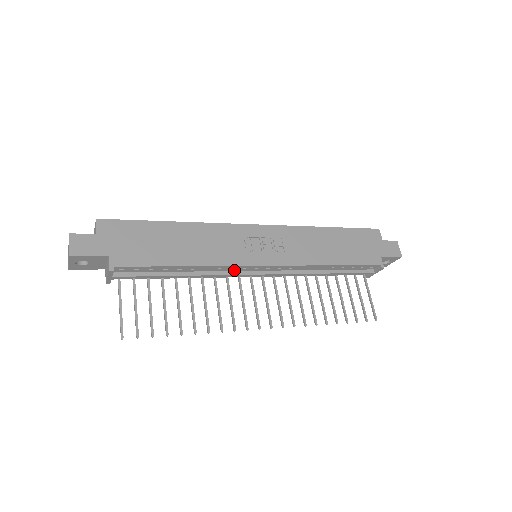
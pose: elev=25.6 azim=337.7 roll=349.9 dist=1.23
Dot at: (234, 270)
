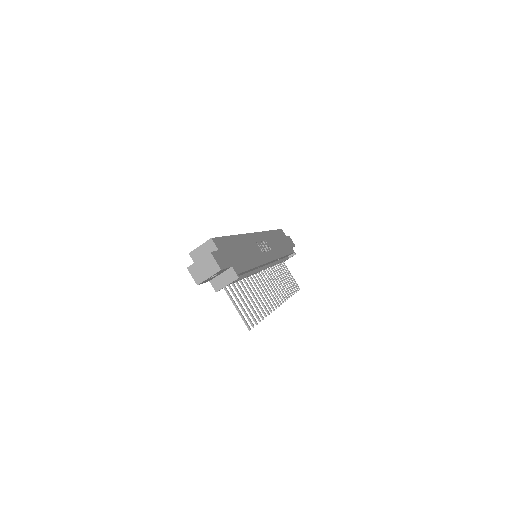
Dot at: (259, 267)
